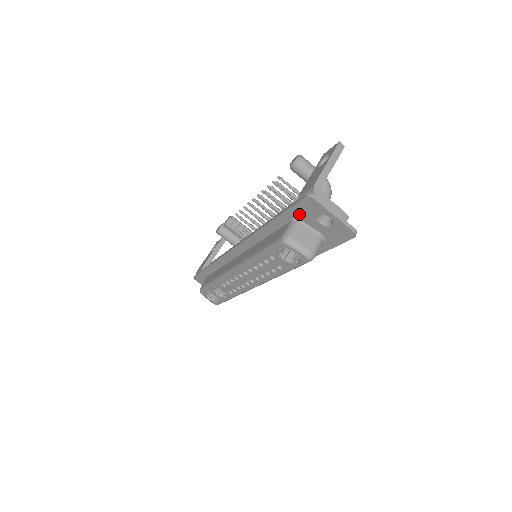
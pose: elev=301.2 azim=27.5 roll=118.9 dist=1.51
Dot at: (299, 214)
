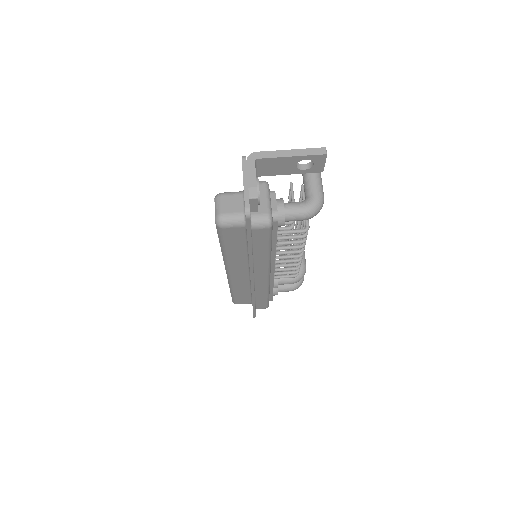
Dot at: occluded
